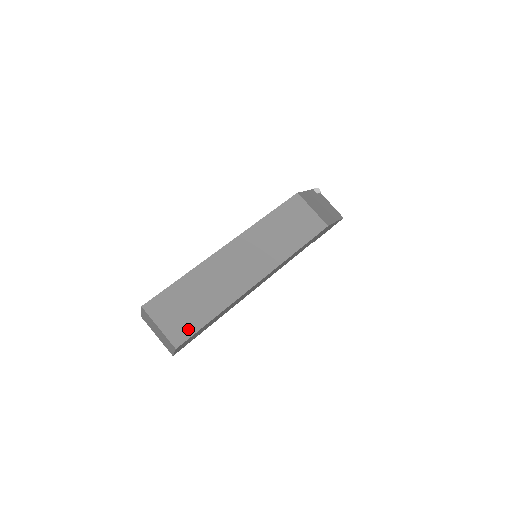
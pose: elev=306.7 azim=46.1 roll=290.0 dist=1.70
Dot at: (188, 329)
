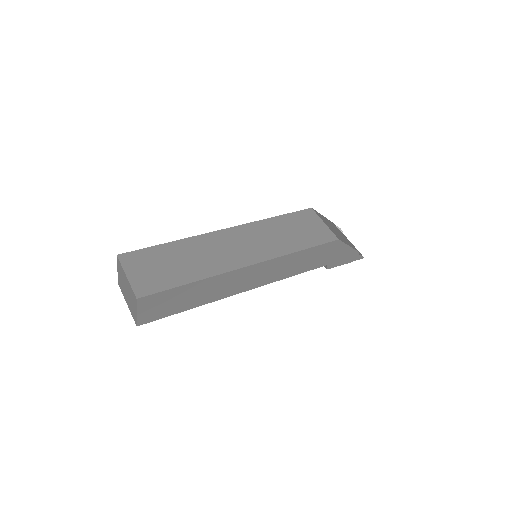
Dot at: (157, 285)
